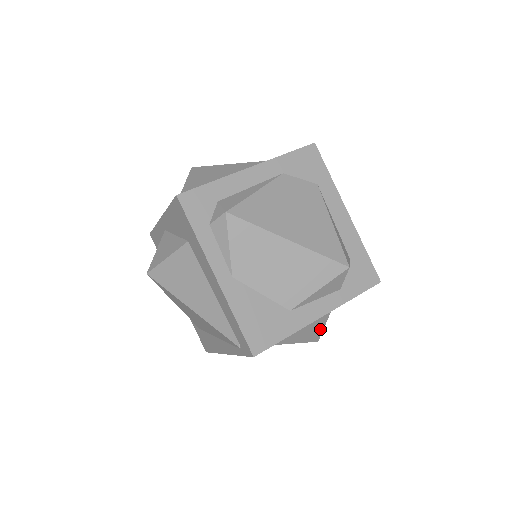
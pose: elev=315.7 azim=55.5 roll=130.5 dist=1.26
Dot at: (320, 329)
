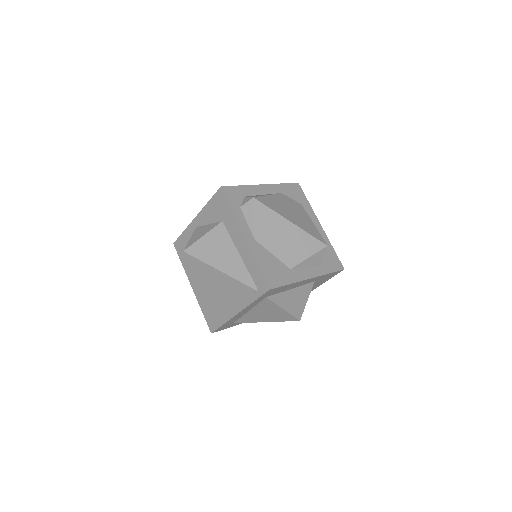
Dot at: (303, 305)
